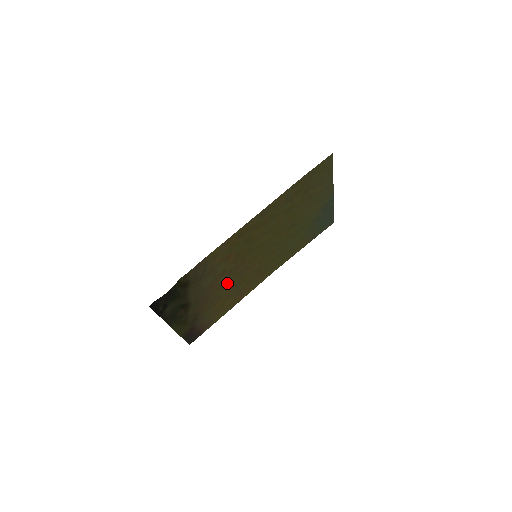
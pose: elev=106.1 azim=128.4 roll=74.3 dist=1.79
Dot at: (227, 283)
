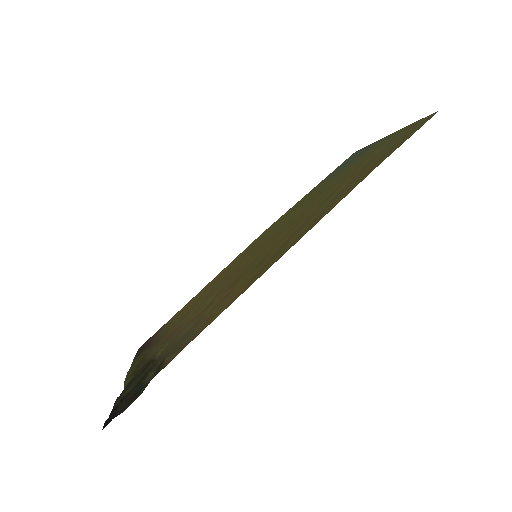
Dot at: (207, 298)
